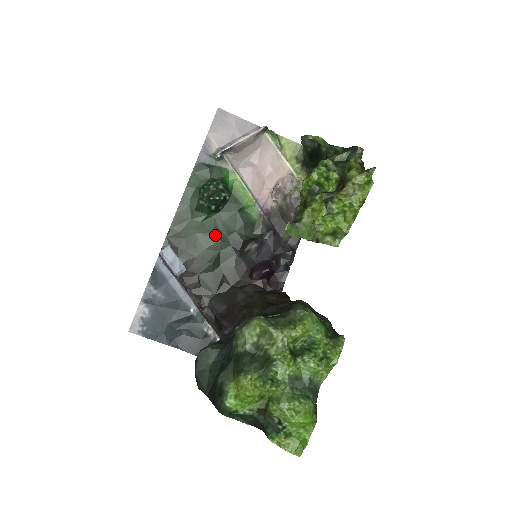
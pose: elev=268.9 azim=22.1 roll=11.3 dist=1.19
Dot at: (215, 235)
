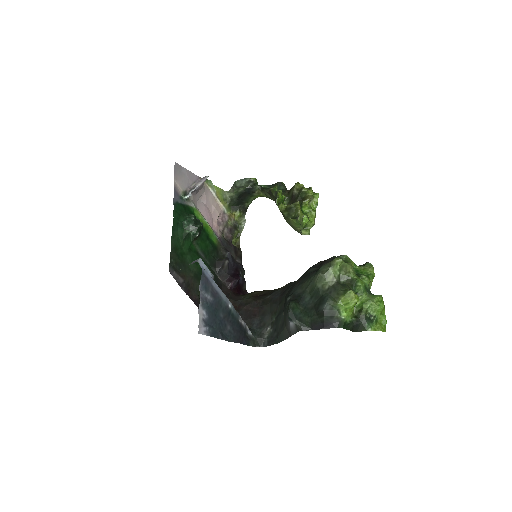
Dot at: occluded
